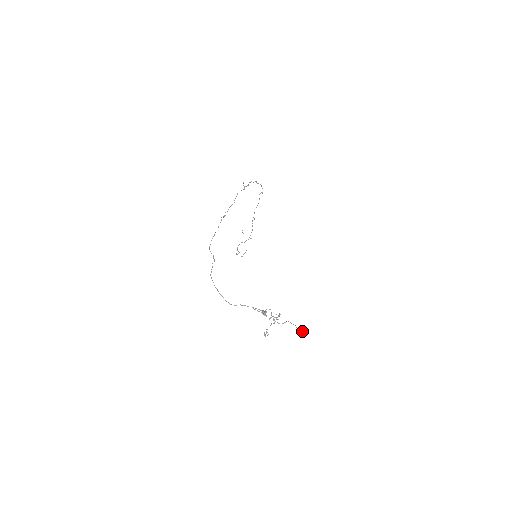
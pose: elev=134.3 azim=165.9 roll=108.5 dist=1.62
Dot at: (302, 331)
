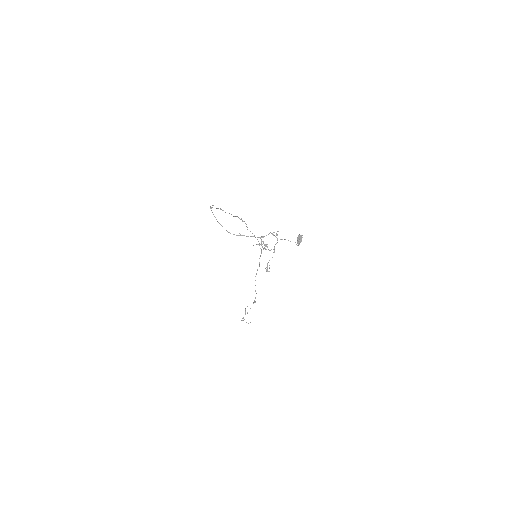
Dot at: (301, 236)
